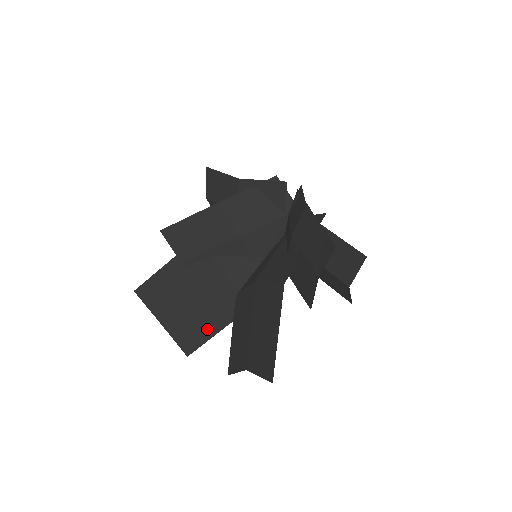
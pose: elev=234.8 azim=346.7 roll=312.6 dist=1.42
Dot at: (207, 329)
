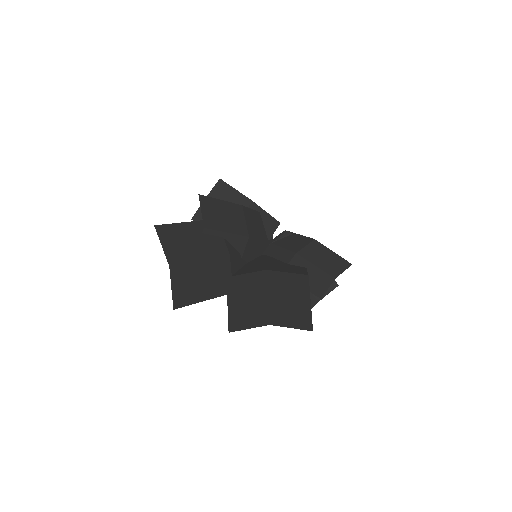
Dot at: (199, 293)
